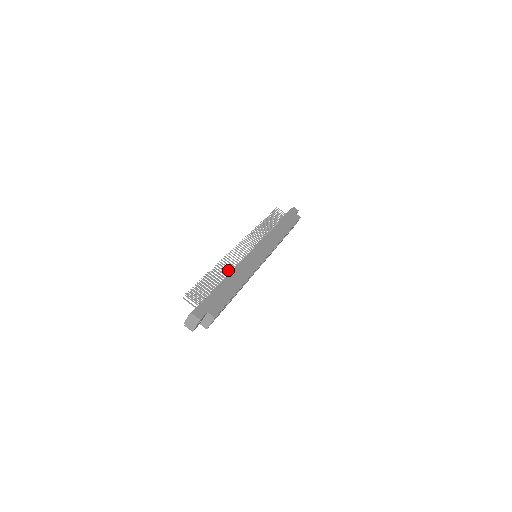
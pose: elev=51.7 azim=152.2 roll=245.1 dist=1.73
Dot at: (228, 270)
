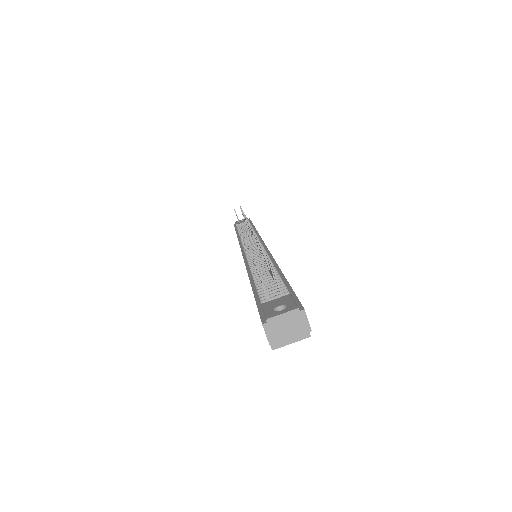
Dot at: occluded
